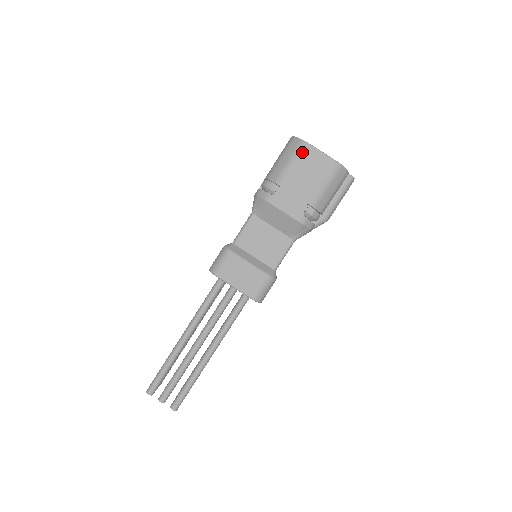
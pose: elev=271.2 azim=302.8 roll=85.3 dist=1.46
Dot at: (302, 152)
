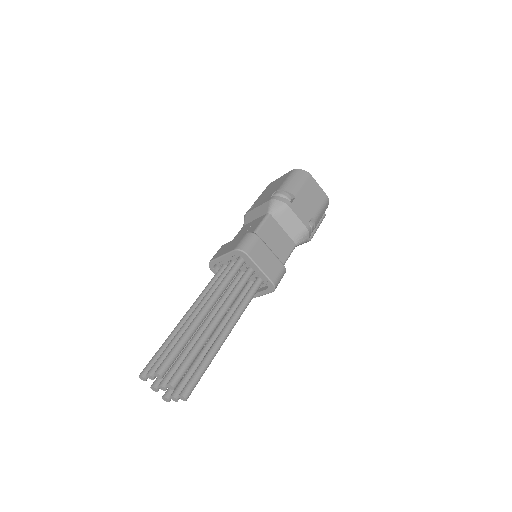
Dot at: (308, 179)
